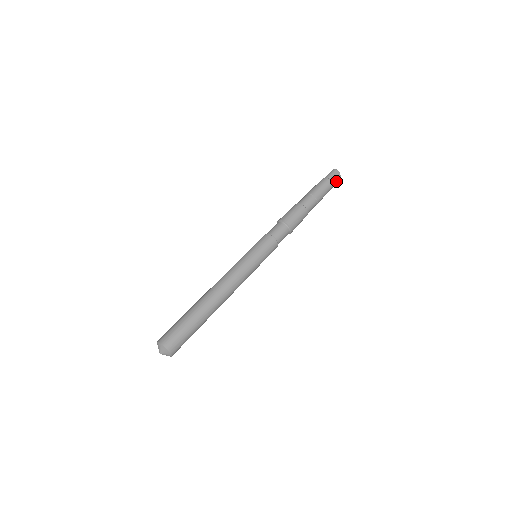
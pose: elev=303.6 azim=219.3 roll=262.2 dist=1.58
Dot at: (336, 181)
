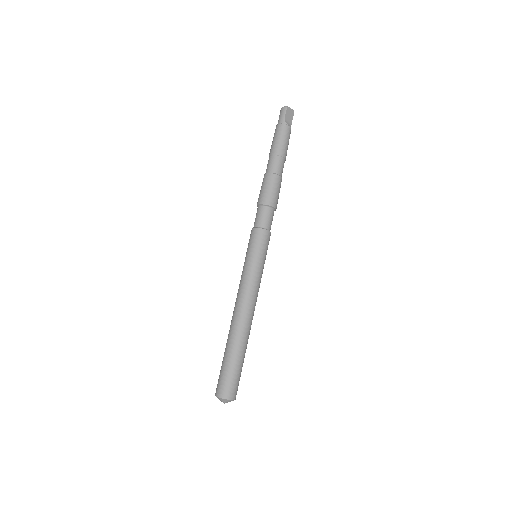
Dot at: (291, 120)
